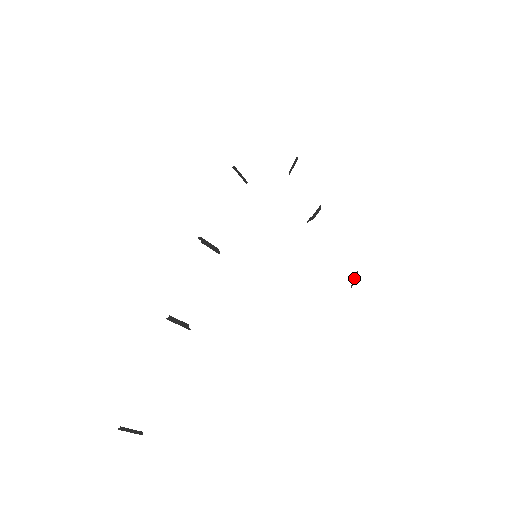
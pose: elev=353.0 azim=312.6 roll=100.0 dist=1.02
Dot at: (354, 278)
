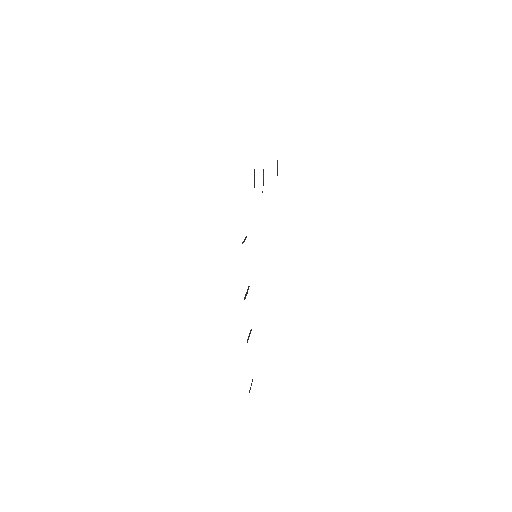
Dot at: (277, 168)
